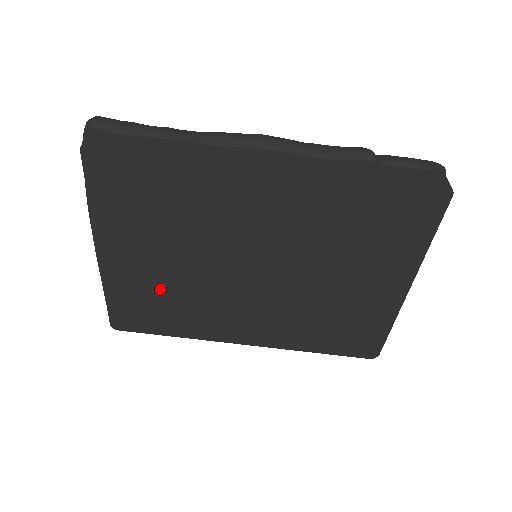
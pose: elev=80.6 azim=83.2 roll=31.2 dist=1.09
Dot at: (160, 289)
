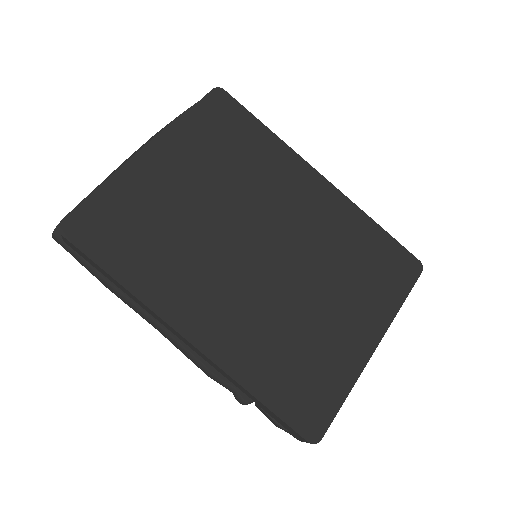
Dot at: (163, 216)
